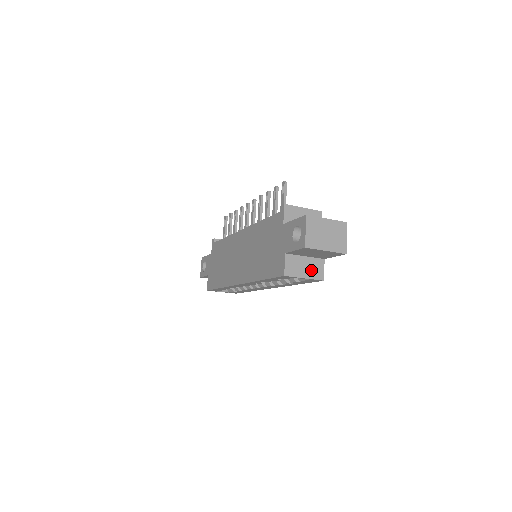
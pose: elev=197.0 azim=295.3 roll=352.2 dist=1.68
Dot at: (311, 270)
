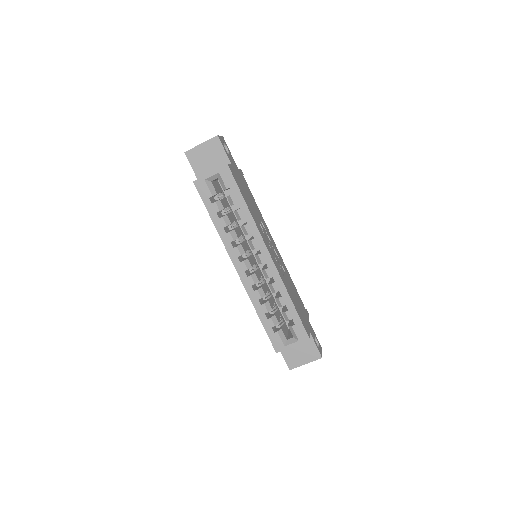
Dot at: occluded
